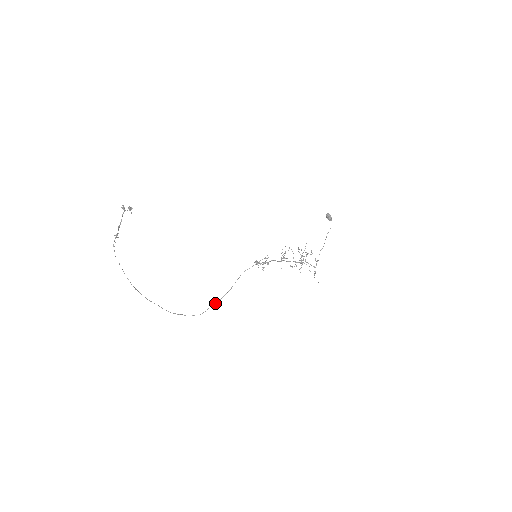
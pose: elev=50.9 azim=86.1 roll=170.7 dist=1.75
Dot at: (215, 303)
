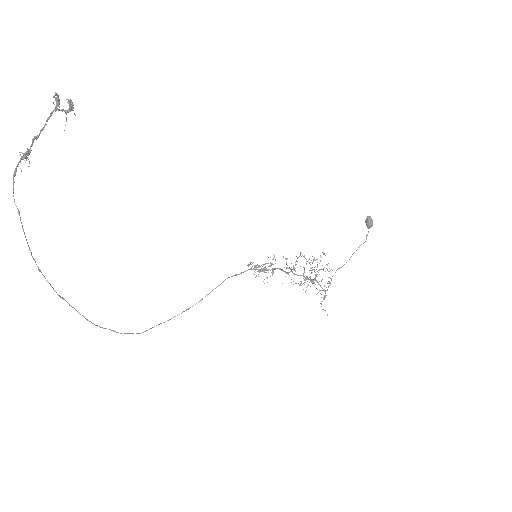
Dot at: (169, 319)
